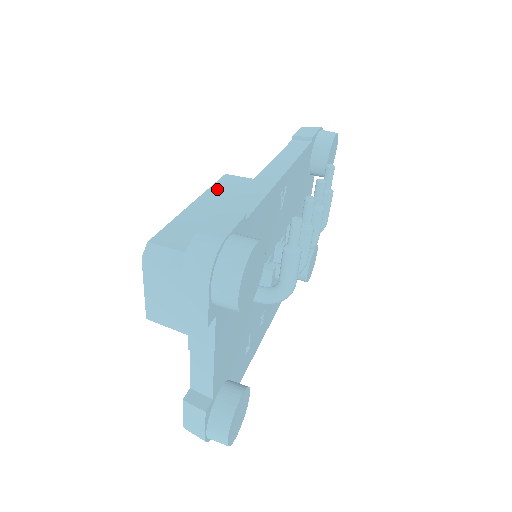
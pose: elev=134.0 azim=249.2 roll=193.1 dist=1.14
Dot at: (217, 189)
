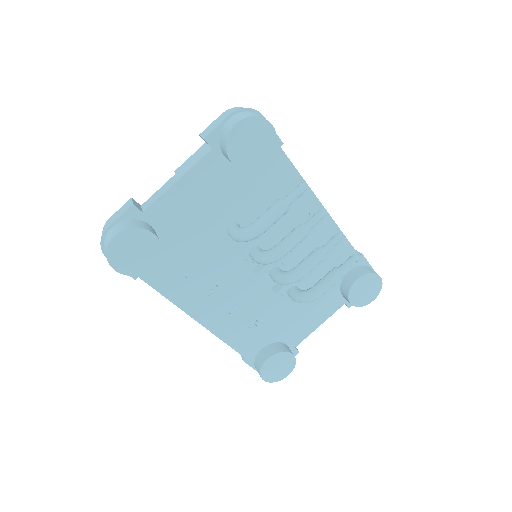
Dot at: occluded
